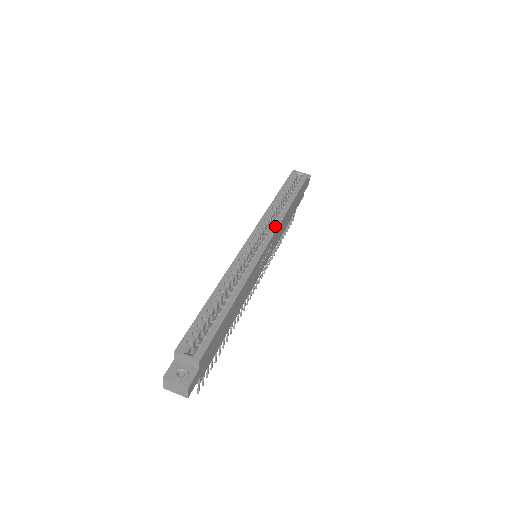
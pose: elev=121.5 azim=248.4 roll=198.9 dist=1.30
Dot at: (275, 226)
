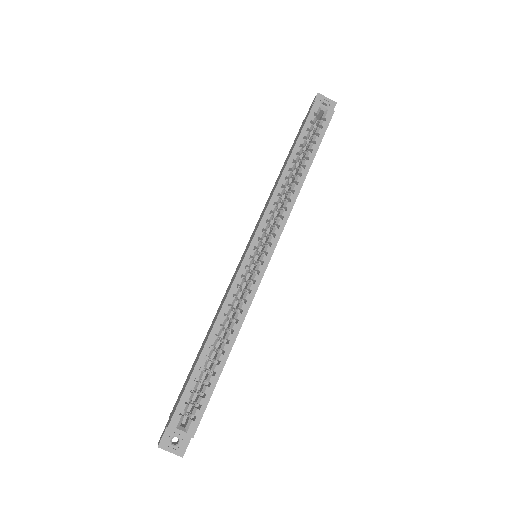
Dot at: (282, 223)
